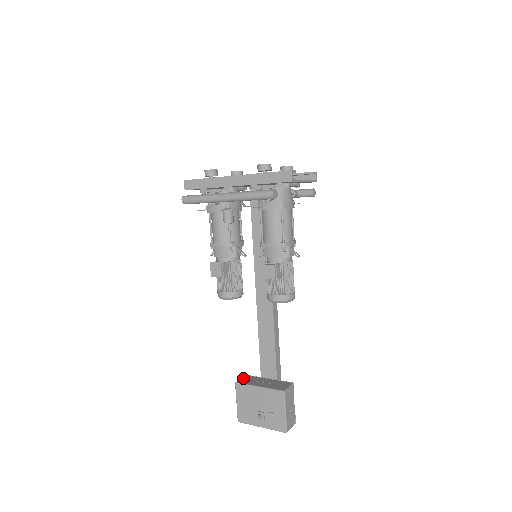
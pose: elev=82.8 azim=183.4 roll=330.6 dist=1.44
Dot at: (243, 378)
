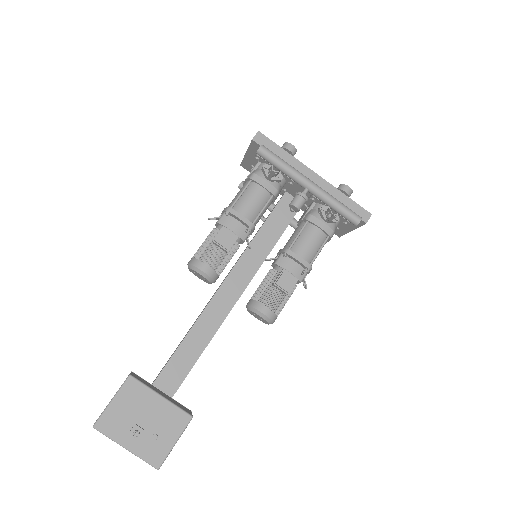
Dot at: (135, 374)
